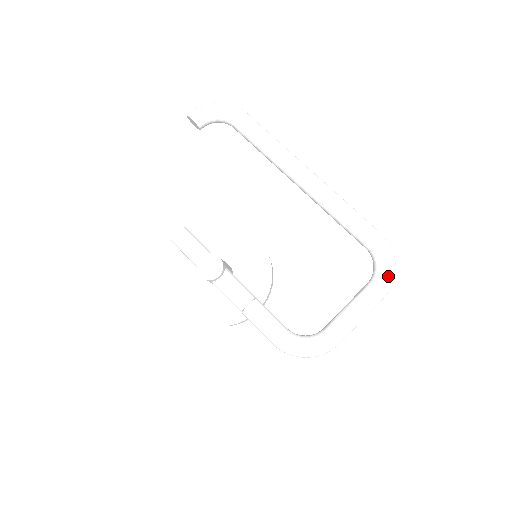
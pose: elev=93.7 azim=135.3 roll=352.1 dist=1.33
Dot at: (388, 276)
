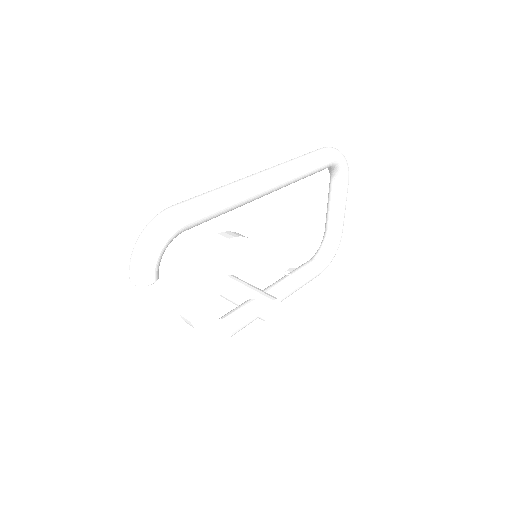
Dot at: (348, 169)
